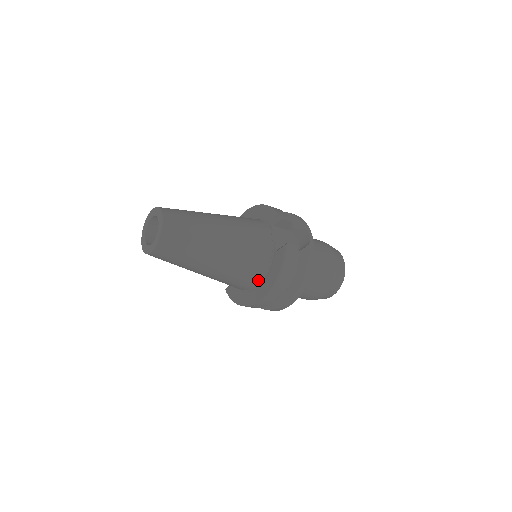
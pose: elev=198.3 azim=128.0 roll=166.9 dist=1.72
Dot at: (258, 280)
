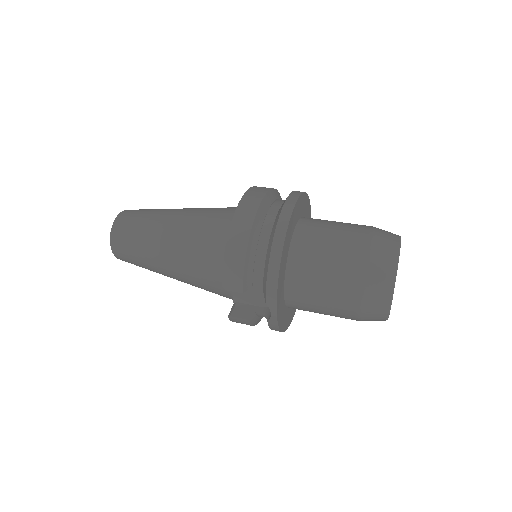
Dot at: occluded
